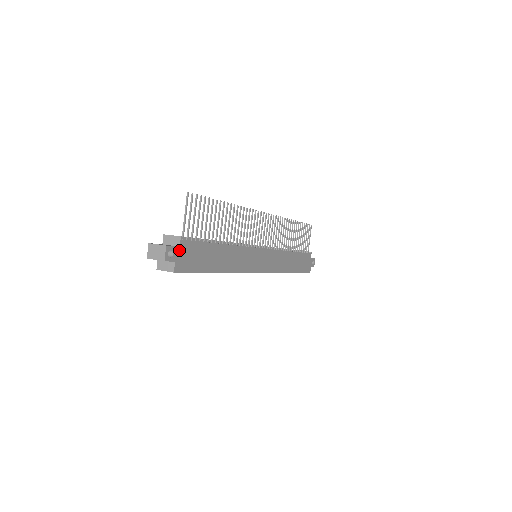
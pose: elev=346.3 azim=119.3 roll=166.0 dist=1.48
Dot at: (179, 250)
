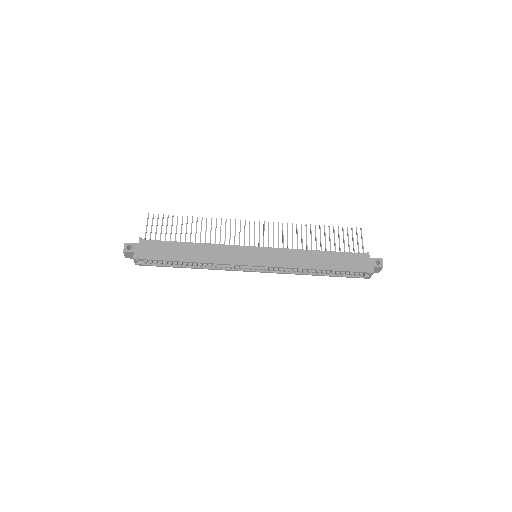
Dot at: (138, 246)
